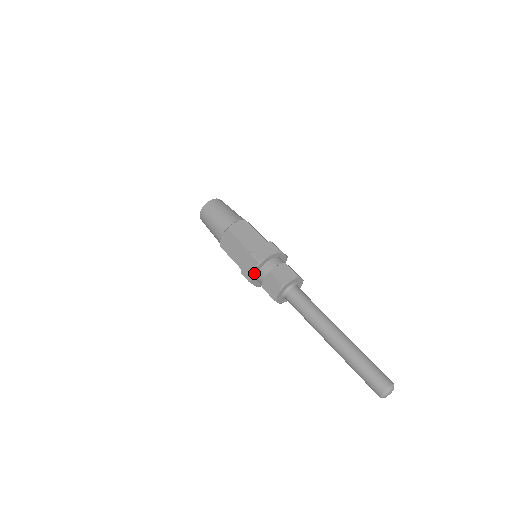
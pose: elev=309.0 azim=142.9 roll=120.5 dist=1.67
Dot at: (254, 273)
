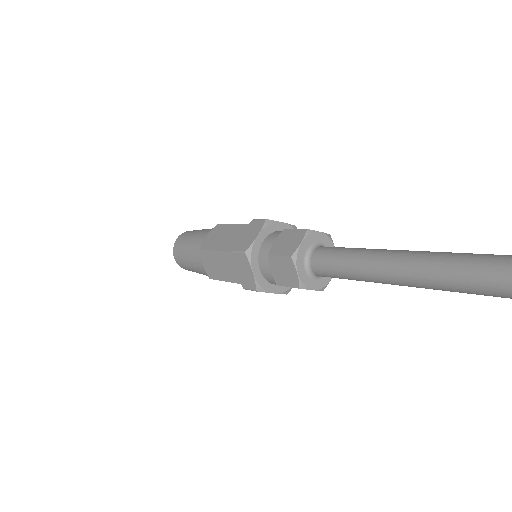
Dot at: (254, 274)
